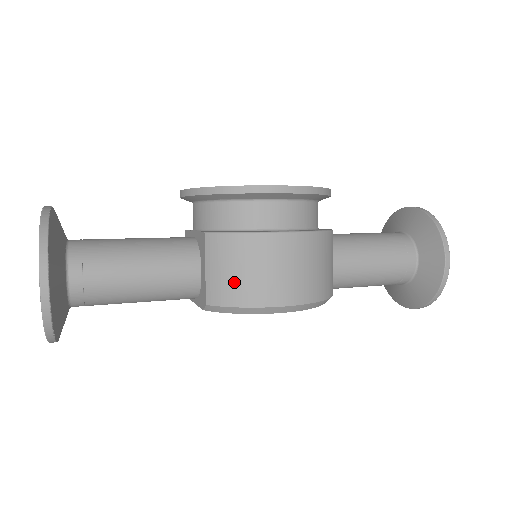
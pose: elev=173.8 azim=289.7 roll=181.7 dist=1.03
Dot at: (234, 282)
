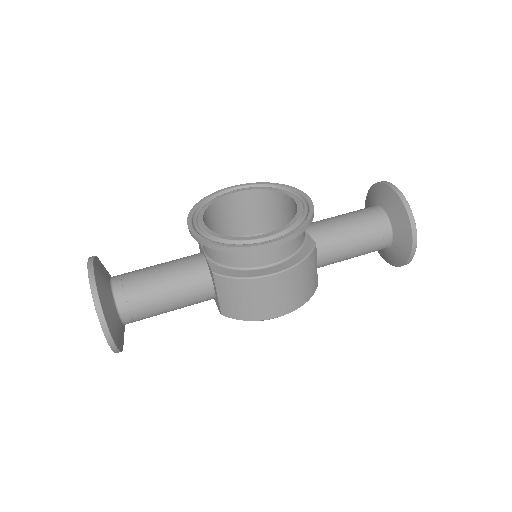
Dot at: (239, 307)
